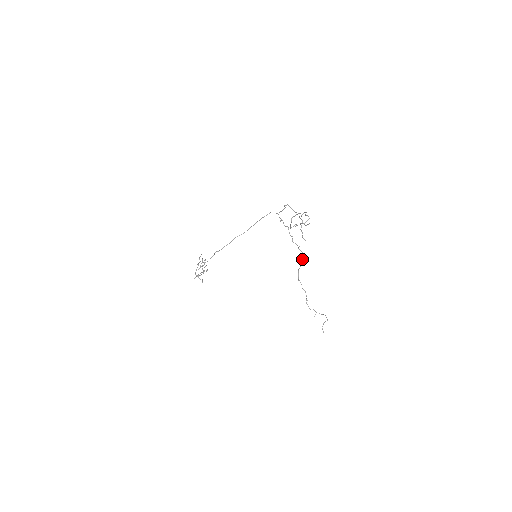
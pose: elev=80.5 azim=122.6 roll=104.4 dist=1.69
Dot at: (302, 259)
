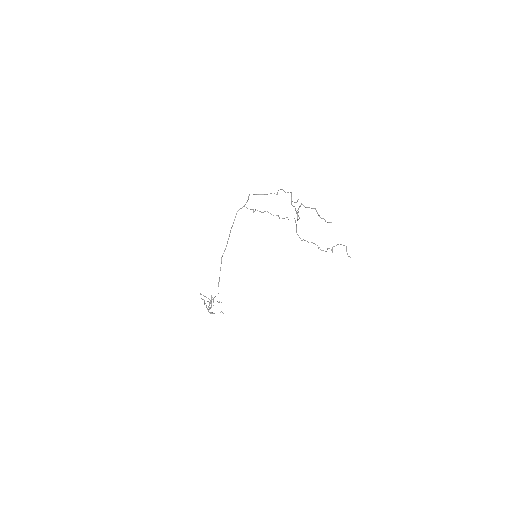
Dot at: occluded
